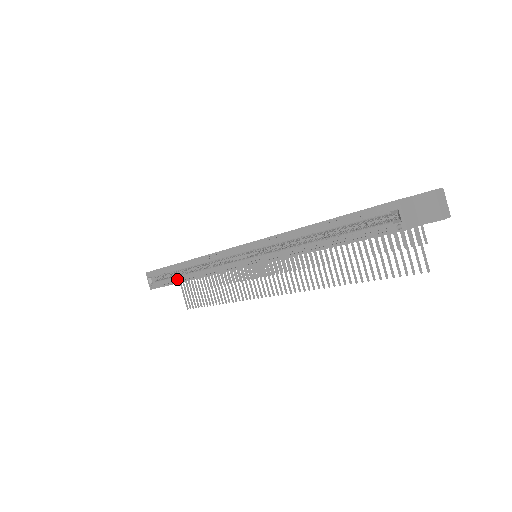
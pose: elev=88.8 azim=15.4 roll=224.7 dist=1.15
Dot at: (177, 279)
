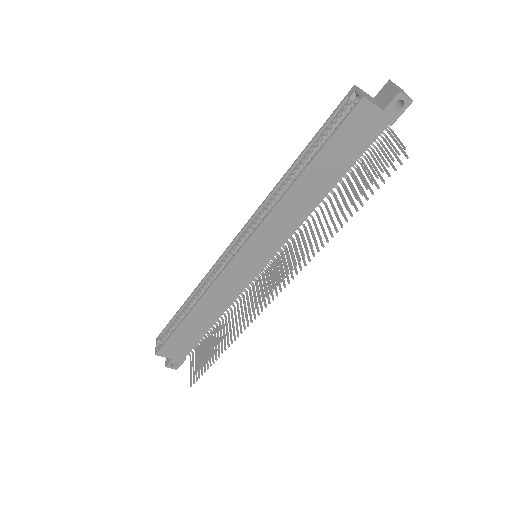
Dot at: (182, 322)
